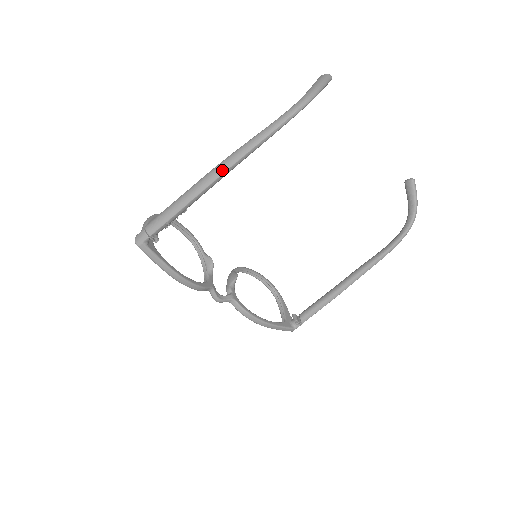
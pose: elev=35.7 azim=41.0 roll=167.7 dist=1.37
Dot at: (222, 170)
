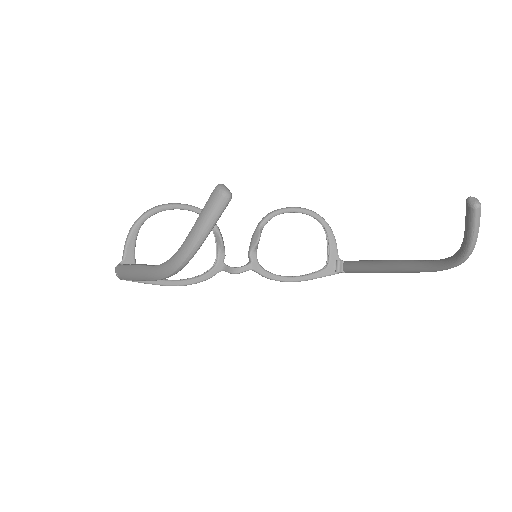
Dot at: (138, 278)
